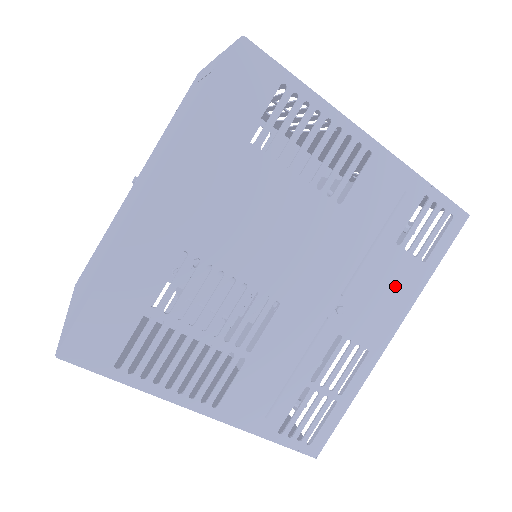
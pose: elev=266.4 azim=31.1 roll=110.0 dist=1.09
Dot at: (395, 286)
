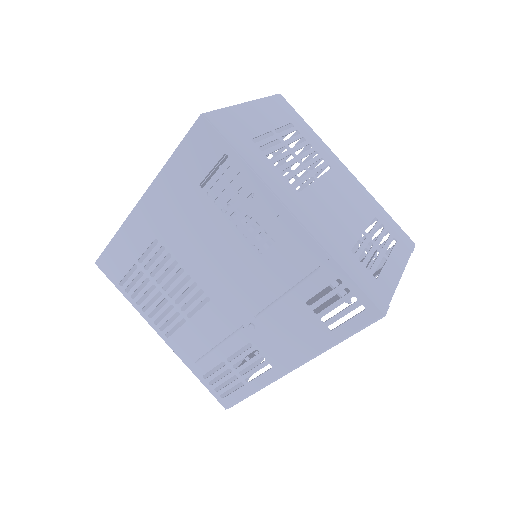
Dot at: (300, 334)
